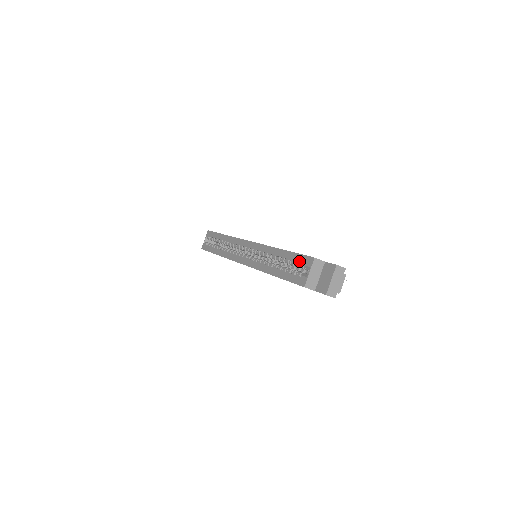
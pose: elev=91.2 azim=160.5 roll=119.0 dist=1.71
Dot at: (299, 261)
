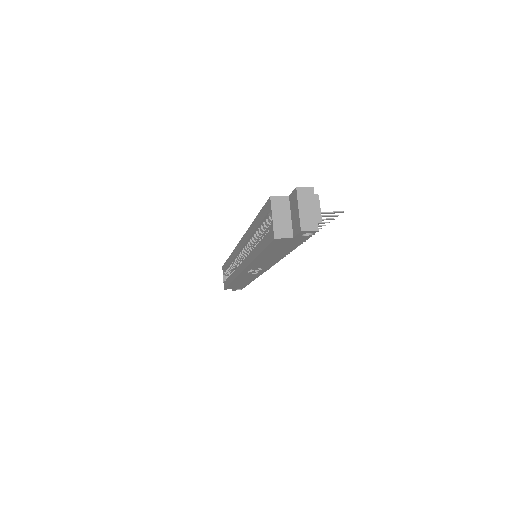
Dot at: (264, 216)
